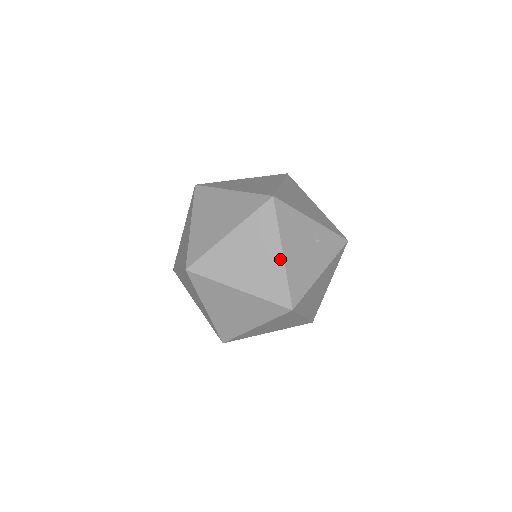
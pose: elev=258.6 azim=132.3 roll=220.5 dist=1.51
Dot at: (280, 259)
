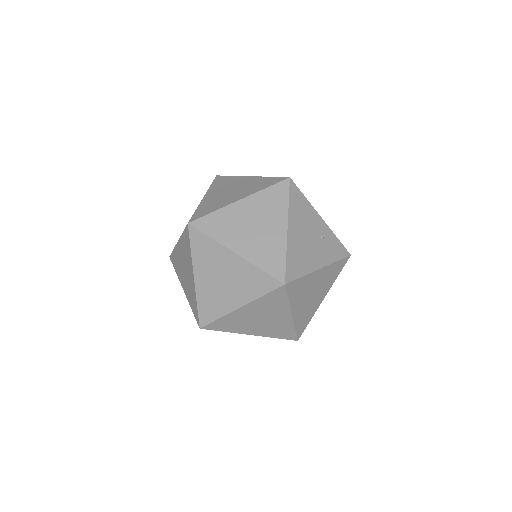
Dot at: (283, 233)
